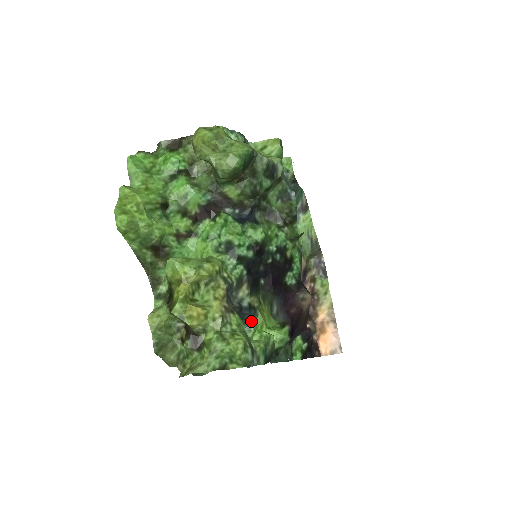
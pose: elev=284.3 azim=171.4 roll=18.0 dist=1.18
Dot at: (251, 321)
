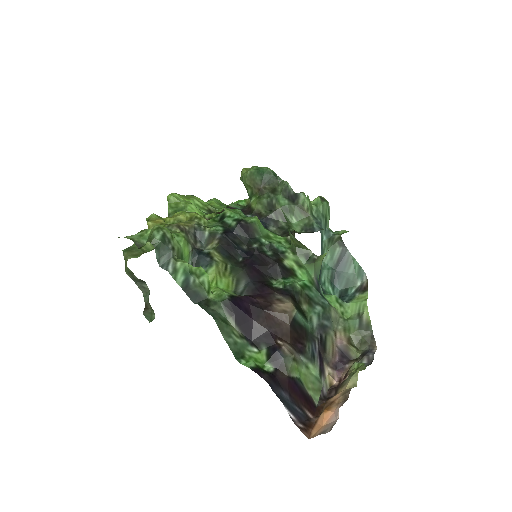
Dot at: (204, 269)
